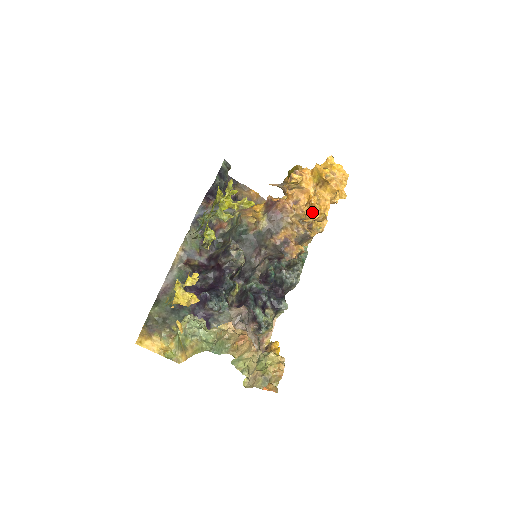
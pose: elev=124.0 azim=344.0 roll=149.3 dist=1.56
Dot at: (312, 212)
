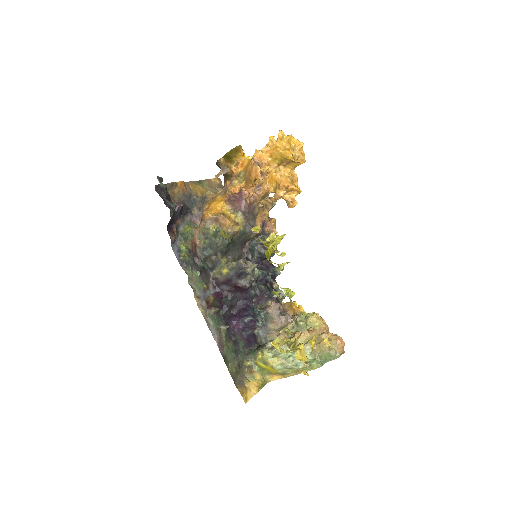
Dot at: (290, 194)
